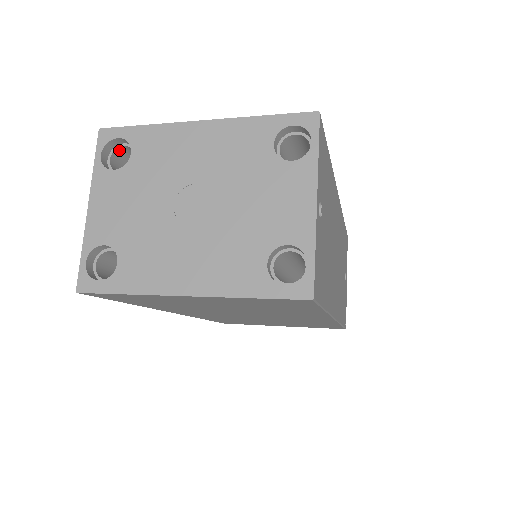
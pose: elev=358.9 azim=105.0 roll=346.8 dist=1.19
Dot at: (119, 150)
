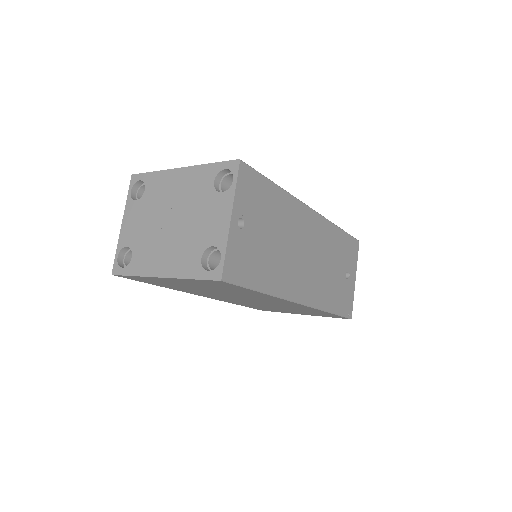
Dot at: (143, 187)
